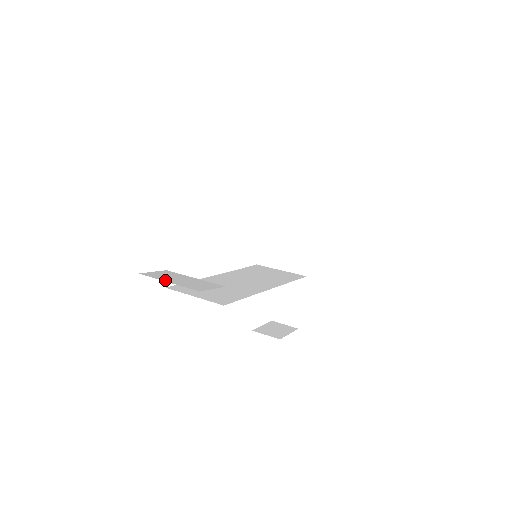
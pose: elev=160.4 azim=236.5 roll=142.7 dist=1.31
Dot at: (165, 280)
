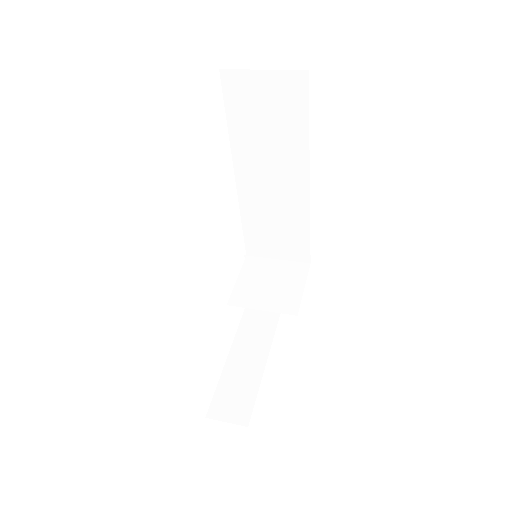
Dot at: occluded
